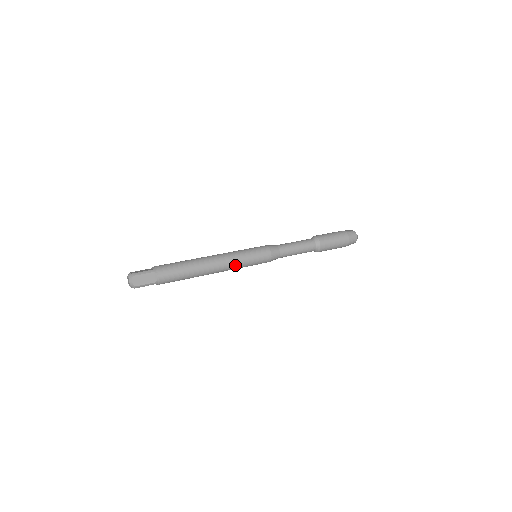
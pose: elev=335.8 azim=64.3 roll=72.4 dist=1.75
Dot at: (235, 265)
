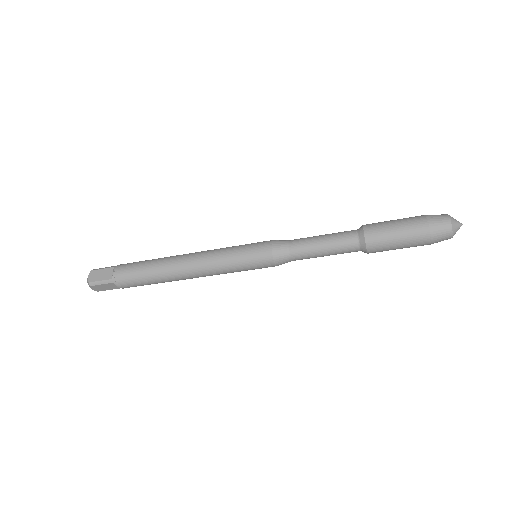
Dot at: (214, 261)
